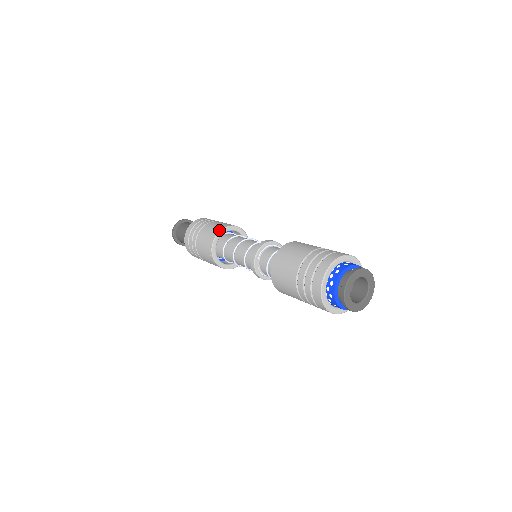
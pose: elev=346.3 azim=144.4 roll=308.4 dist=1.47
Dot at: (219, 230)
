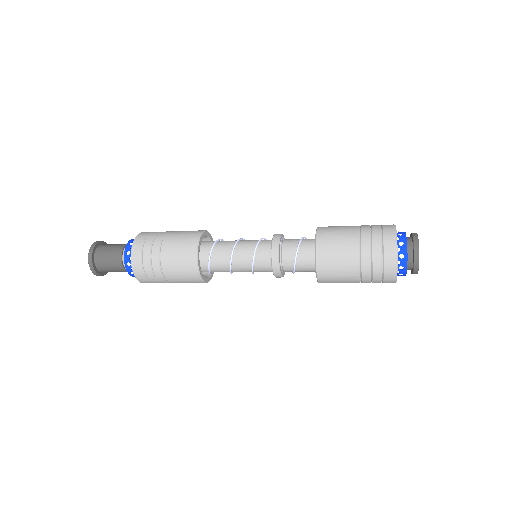
Dot at: (201, 232)
